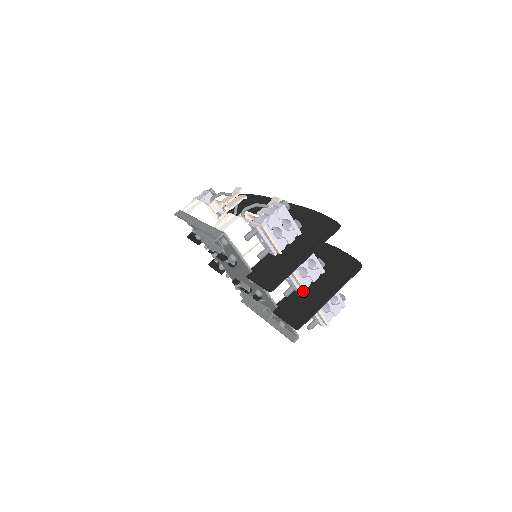
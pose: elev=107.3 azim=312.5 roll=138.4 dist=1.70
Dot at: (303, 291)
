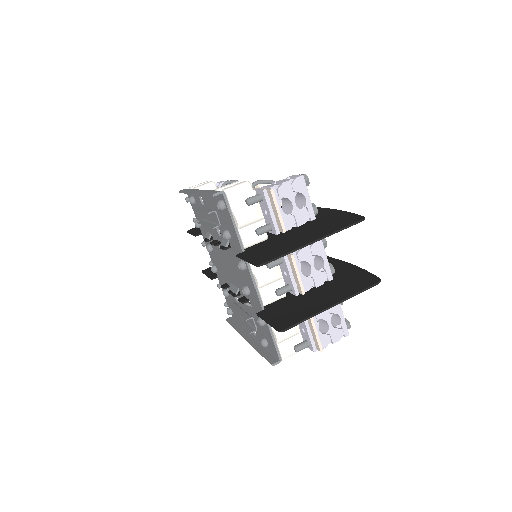
Dot at: (300, 298)
